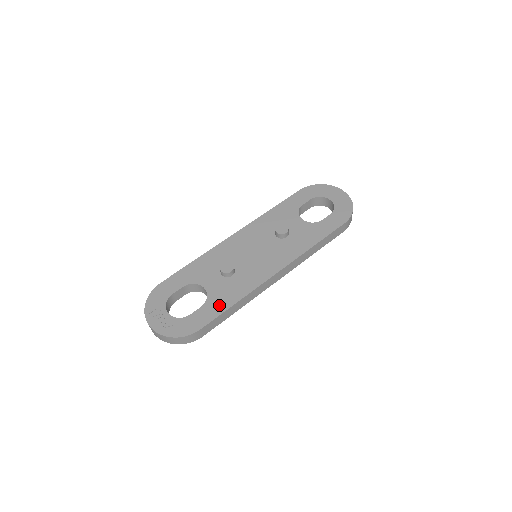
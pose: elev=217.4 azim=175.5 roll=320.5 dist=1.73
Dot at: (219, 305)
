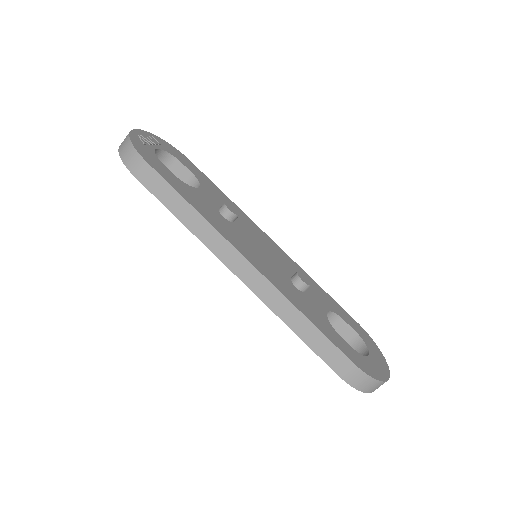
Dot at: (183, 190)
